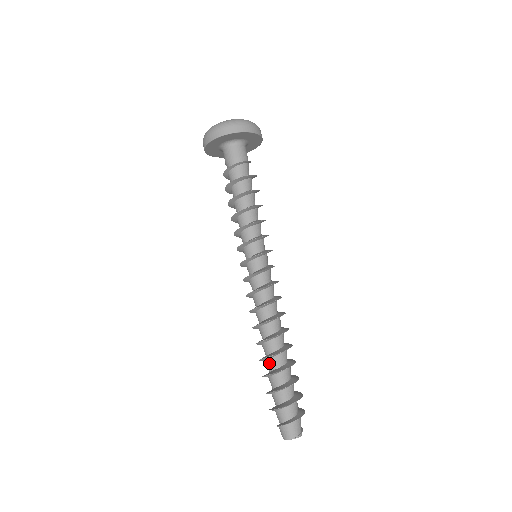
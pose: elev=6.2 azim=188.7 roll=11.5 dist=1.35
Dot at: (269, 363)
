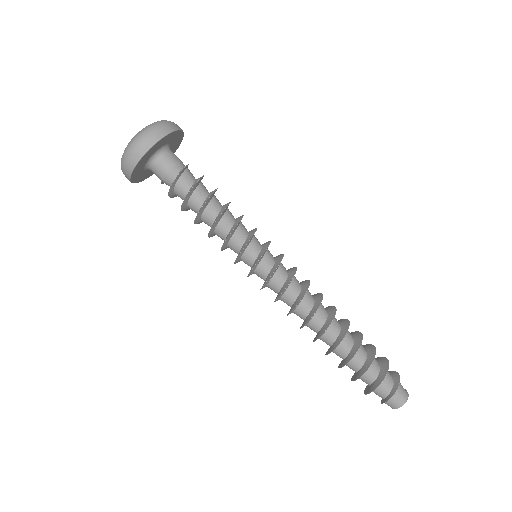
Dot at: (343, 346)
